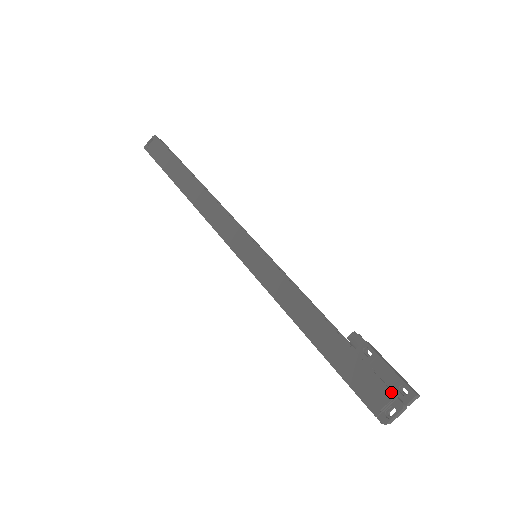
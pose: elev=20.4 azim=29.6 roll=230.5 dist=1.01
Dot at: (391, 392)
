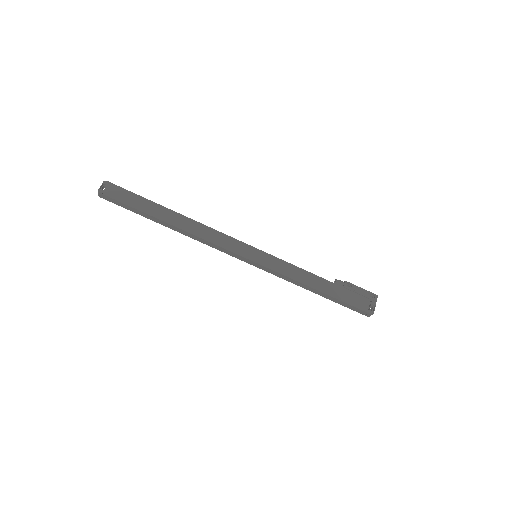
Dot at: (368, 299)
